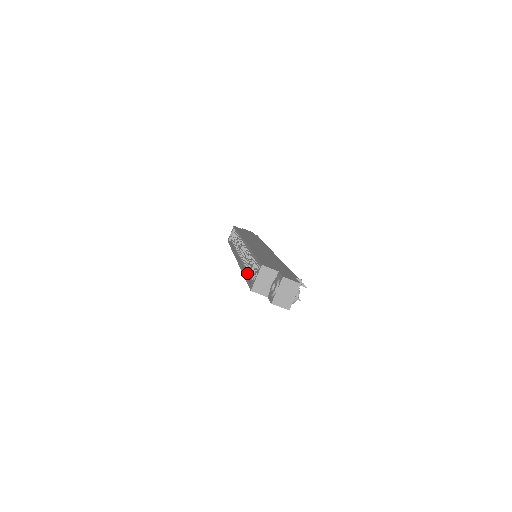
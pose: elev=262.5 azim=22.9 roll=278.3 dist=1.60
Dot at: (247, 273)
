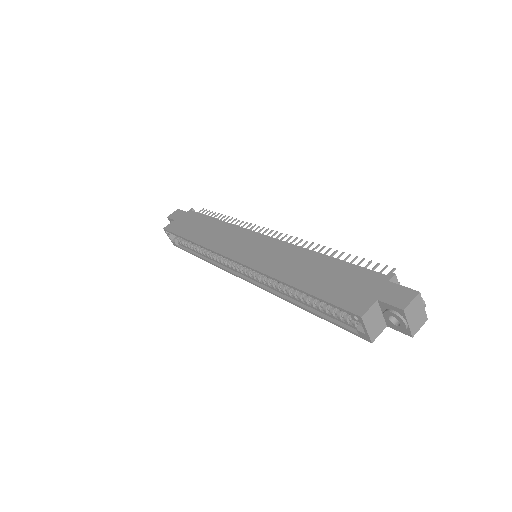
Dot at: (310, 307)
